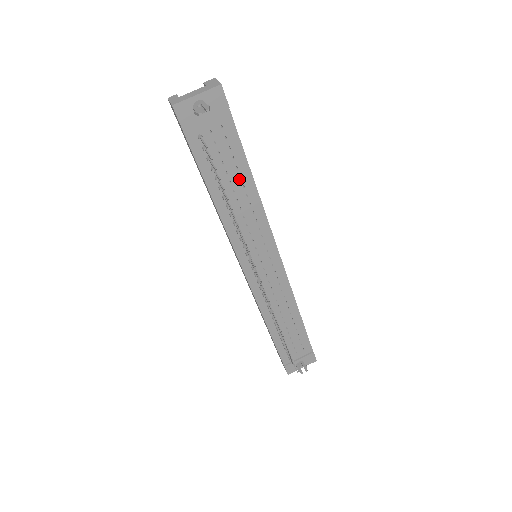
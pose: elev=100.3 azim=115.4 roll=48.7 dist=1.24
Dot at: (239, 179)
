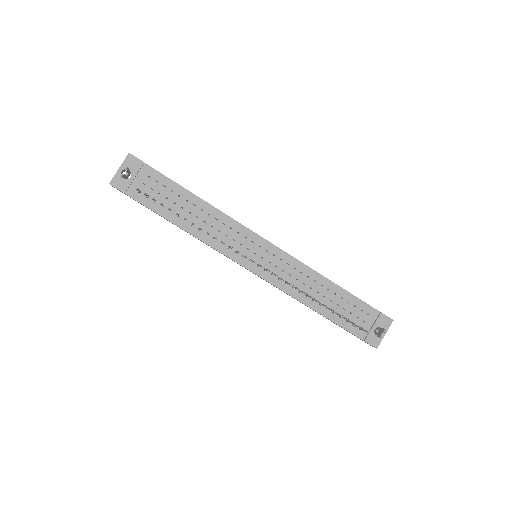
Dot at: (187, 202)
